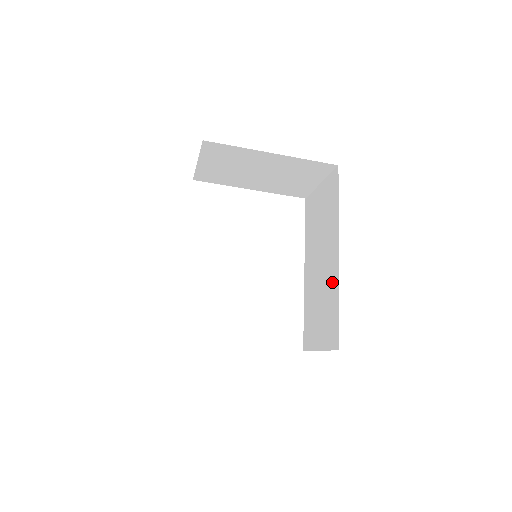
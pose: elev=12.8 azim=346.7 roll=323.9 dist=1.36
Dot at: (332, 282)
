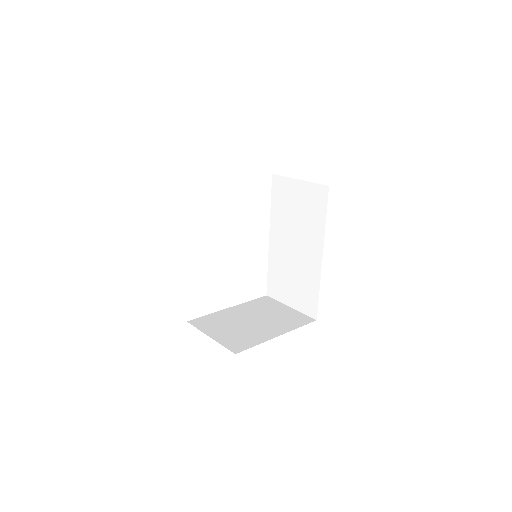
Dot at: (312, 272)
